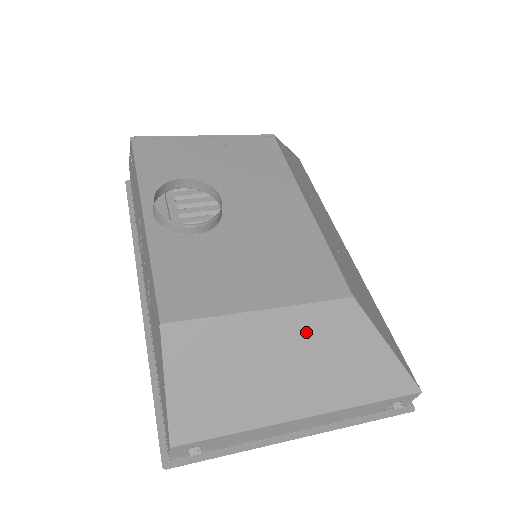
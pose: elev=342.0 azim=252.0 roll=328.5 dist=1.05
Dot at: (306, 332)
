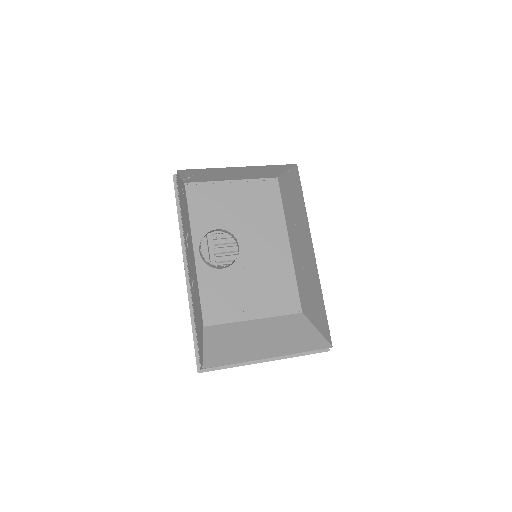
Dot at: (275, 327)
